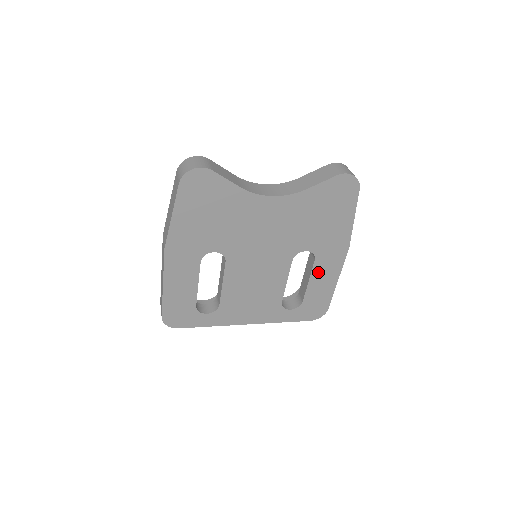
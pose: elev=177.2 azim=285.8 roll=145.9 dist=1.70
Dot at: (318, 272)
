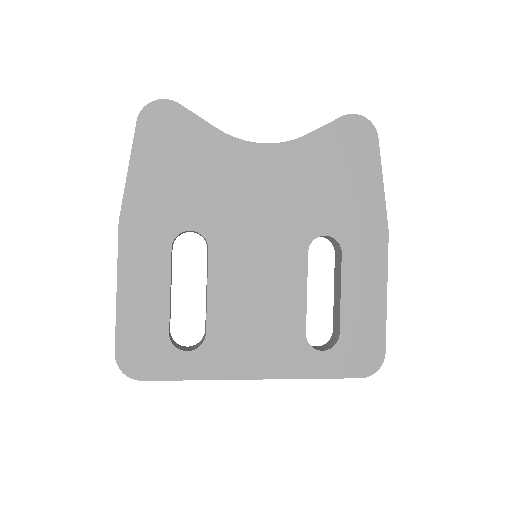
Dot at: (352, 276)
